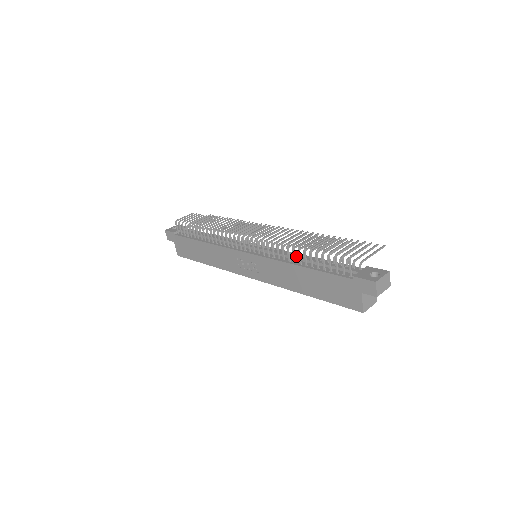
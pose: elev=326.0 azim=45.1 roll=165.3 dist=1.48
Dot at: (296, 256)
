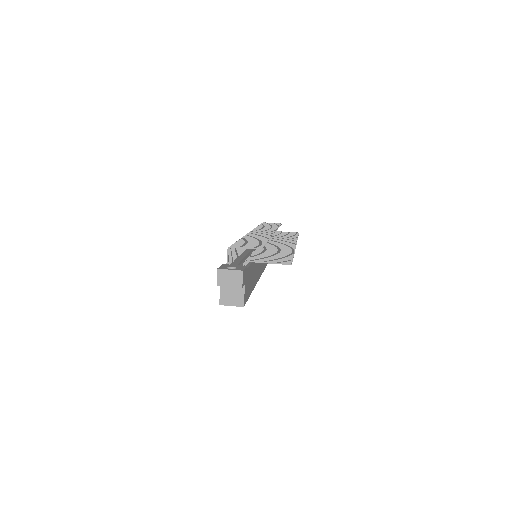
Dot at: (246, 252)
